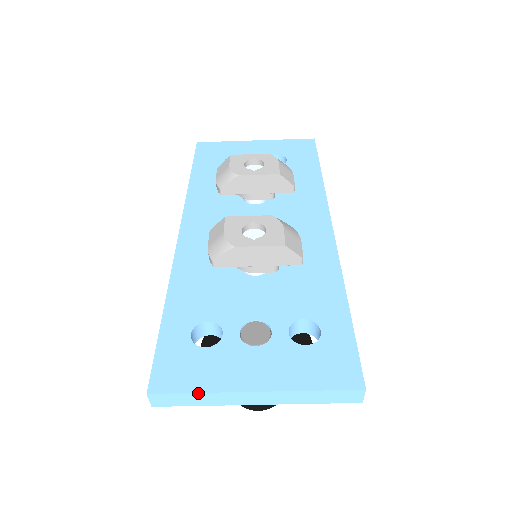
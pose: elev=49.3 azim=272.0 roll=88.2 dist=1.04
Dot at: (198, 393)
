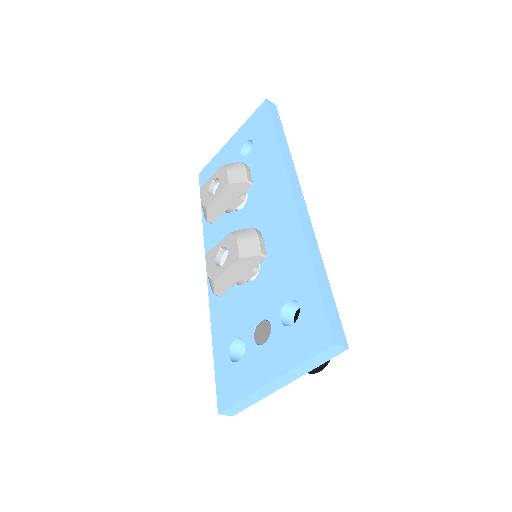
Dot at: (242, 400)
